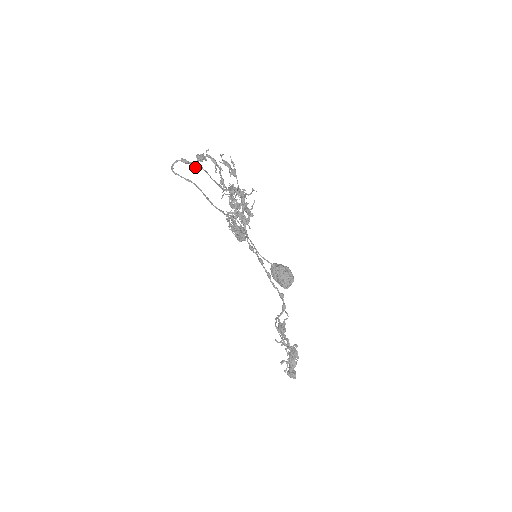
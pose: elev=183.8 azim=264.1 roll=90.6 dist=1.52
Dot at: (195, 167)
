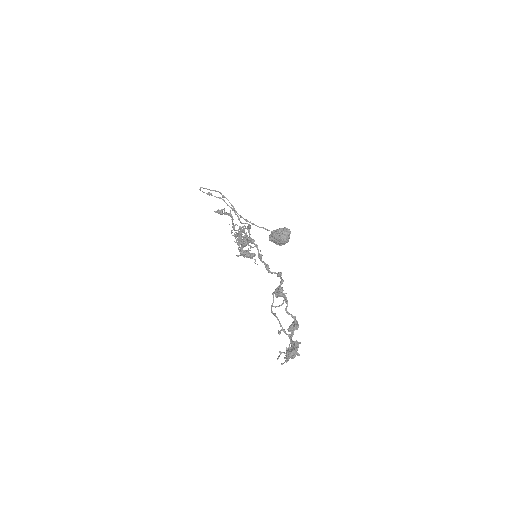
Dot at: (215, 212)
